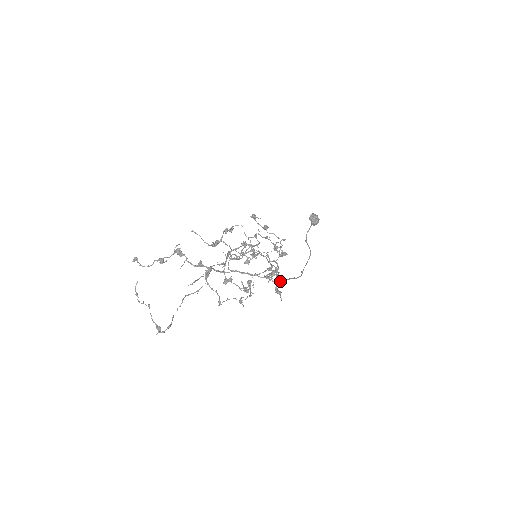
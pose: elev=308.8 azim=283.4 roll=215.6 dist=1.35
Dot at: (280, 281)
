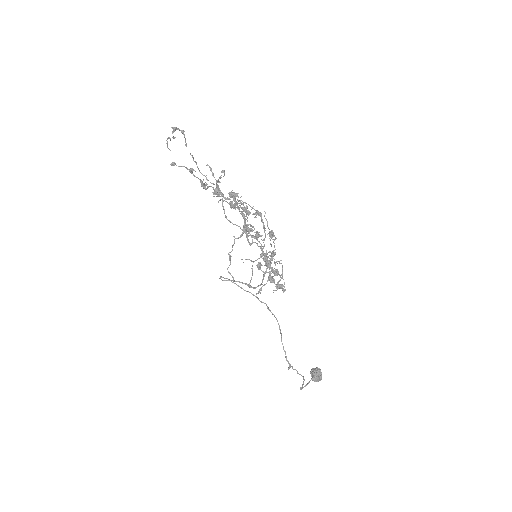
Dot at: (270, 277)
